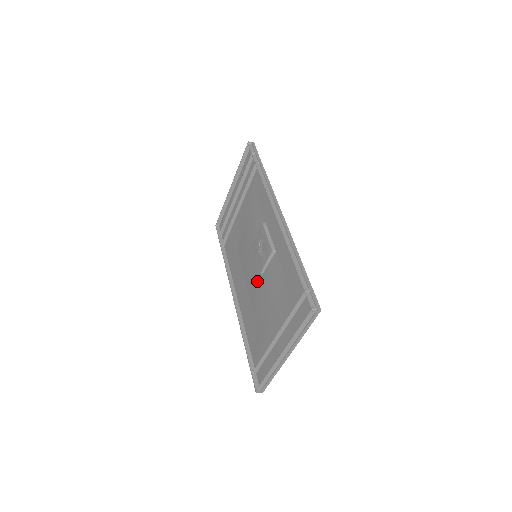
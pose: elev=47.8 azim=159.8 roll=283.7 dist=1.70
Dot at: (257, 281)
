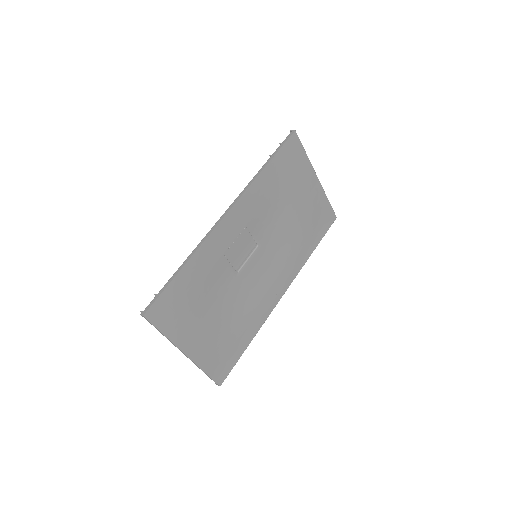
Dot at: (243, 281)
